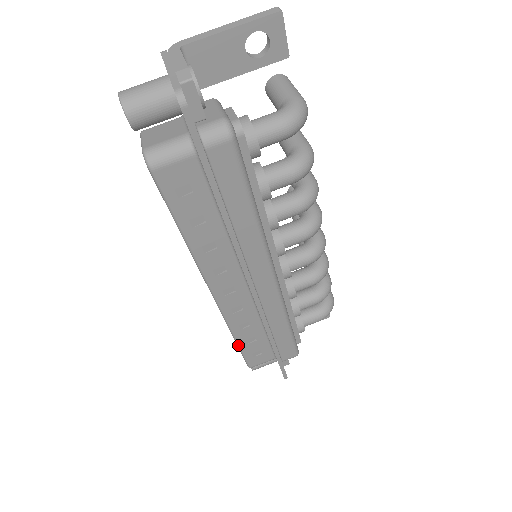
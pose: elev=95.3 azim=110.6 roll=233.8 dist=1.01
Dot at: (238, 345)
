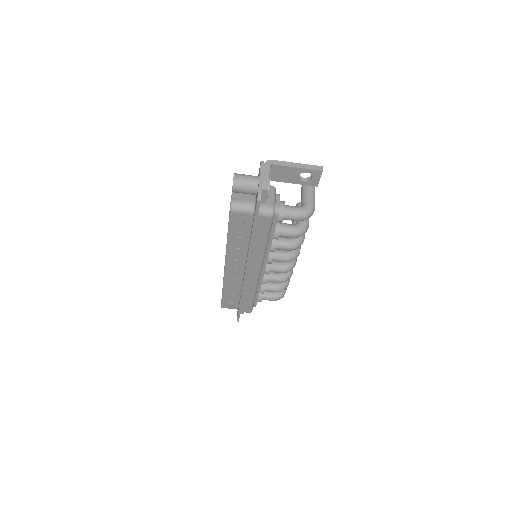
Dot at: (223, 293)
